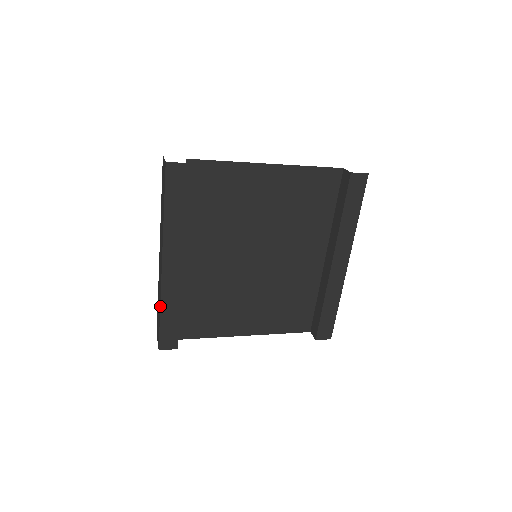
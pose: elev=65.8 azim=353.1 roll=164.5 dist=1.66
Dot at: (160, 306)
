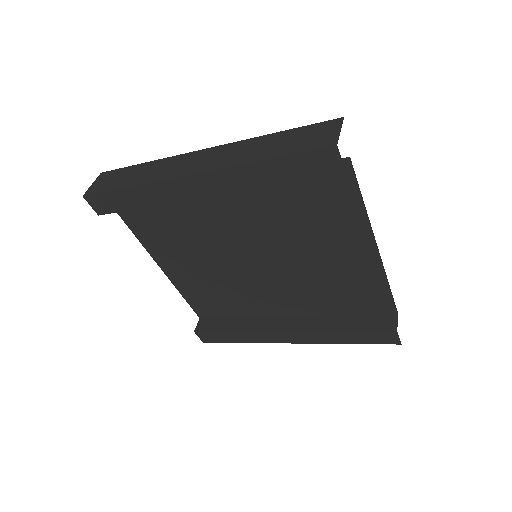
Dot at: (137, 185)
